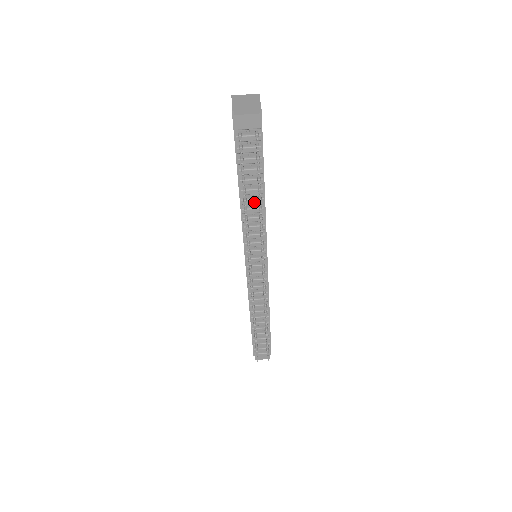
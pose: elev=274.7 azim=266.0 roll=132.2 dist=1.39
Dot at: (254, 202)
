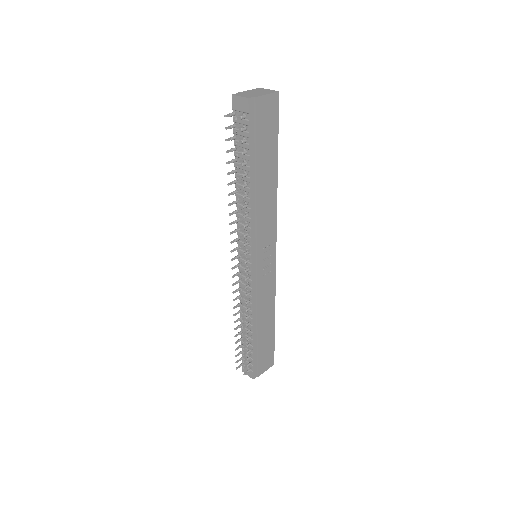
Dot at: (244, 189)
